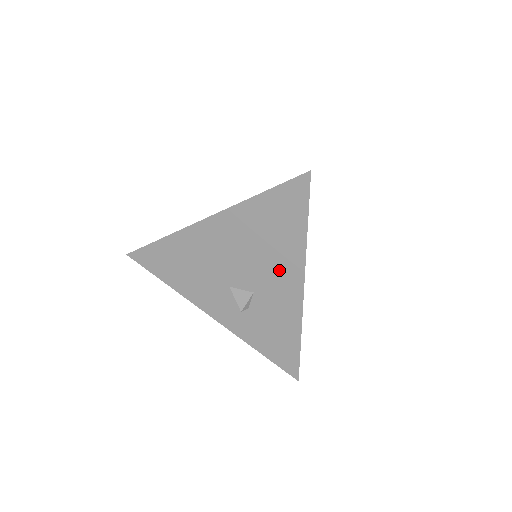
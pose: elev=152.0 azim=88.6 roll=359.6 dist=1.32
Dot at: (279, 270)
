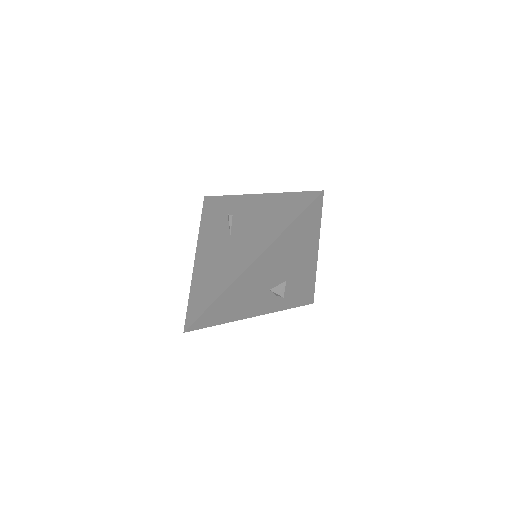
Dot at: (303, 257)
